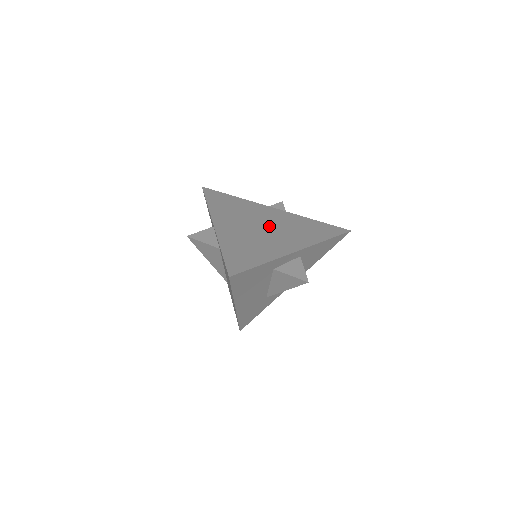
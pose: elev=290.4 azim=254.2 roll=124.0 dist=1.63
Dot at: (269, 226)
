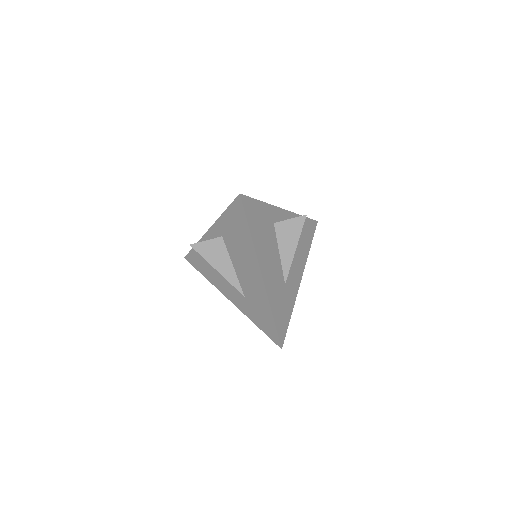
Dot at: occluded
